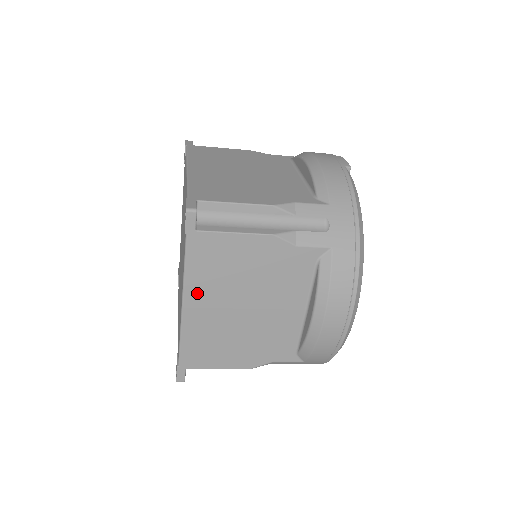
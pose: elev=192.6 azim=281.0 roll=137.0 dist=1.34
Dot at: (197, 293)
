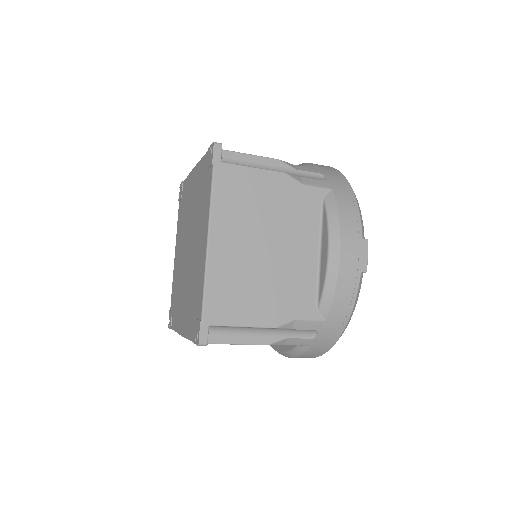
Dot at: occluded
